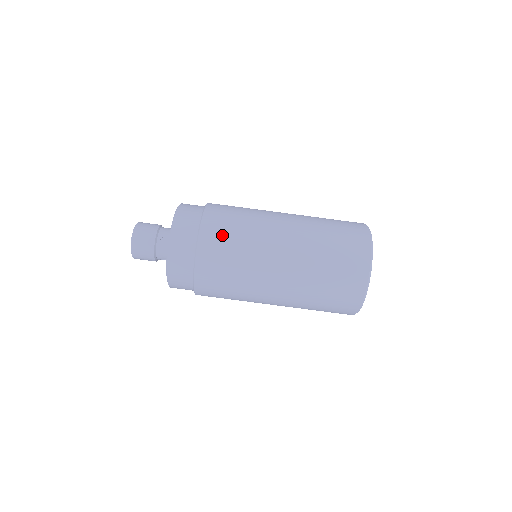
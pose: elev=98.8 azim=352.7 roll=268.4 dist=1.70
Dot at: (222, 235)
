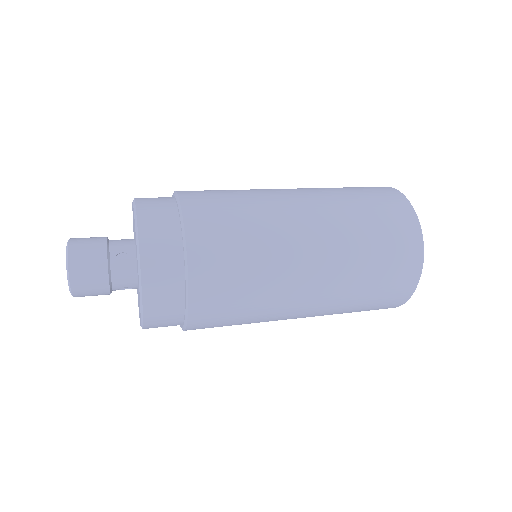
Dot at: (220, 230)
